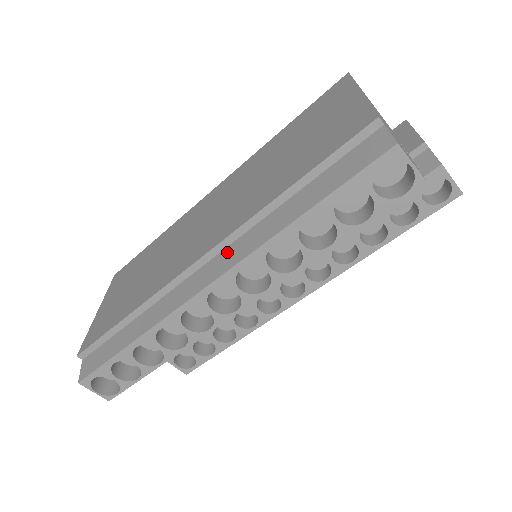
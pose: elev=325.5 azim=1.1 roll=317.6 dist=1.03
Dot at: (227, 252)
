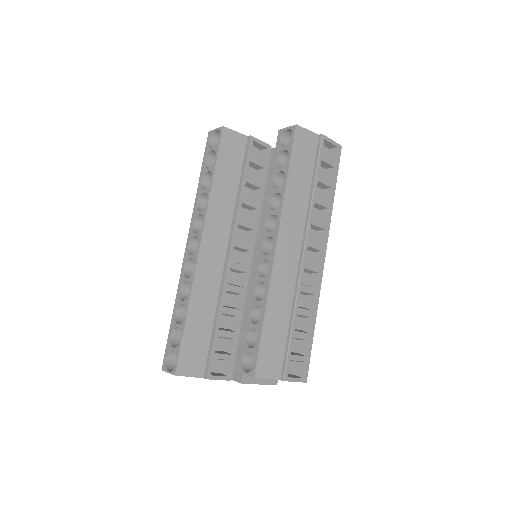
Dot at: occluded
